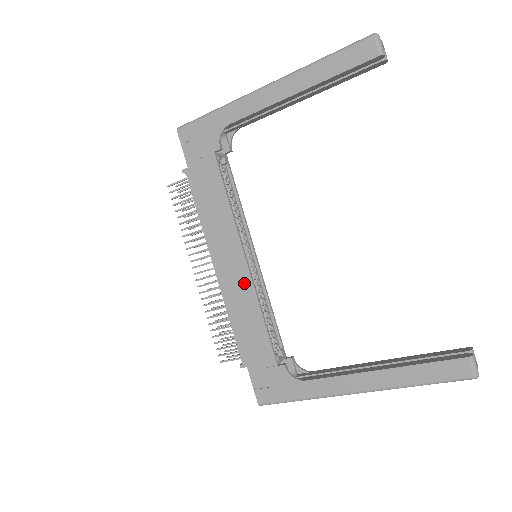
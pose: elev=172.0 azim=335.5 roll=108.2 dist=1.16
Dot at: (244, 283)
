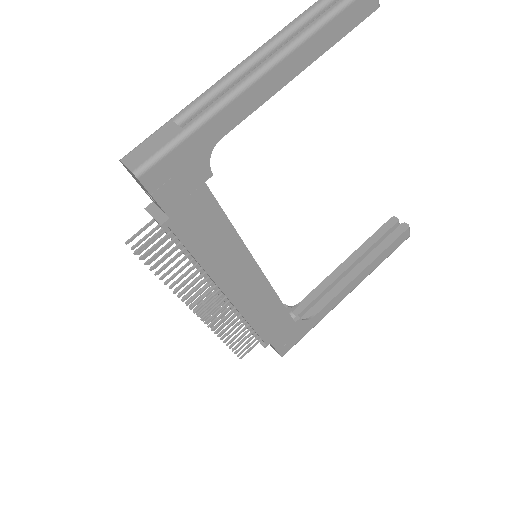
Dot at: (261, 288)
